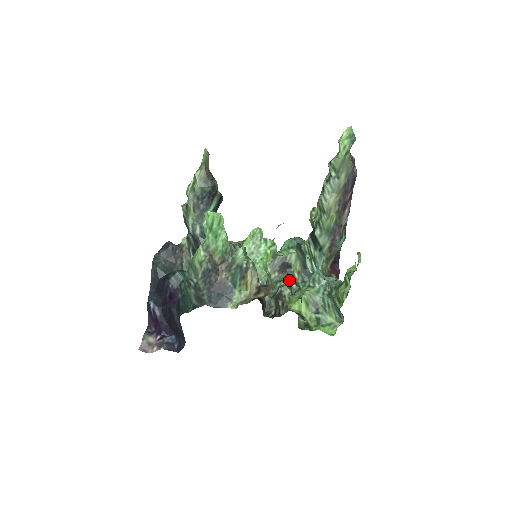
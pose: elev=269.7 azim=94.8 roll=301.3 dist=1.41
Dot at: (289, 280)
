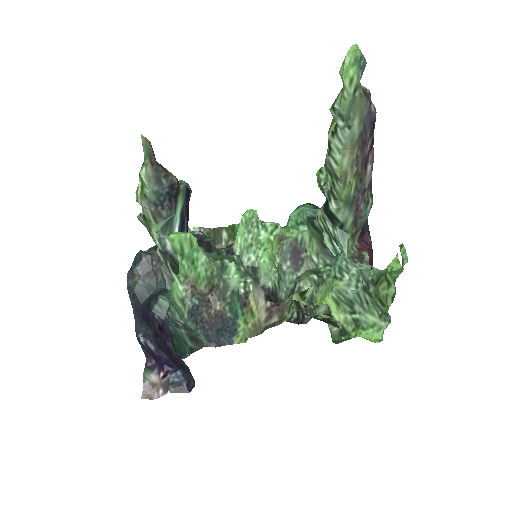
Dot at: (308, 294)
